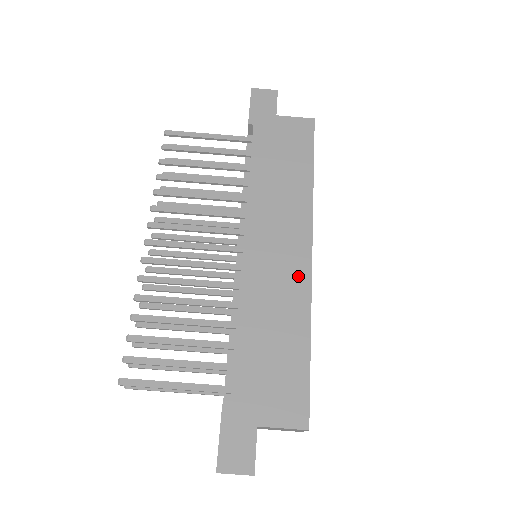
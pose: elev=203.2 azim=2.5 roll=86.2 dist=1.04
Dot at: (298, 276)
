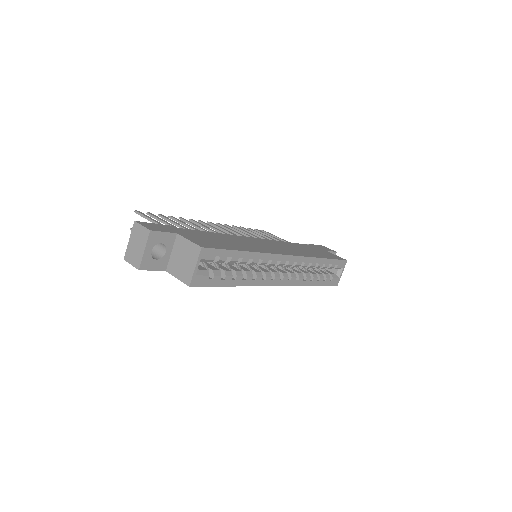
Dot at: (271, 250)
